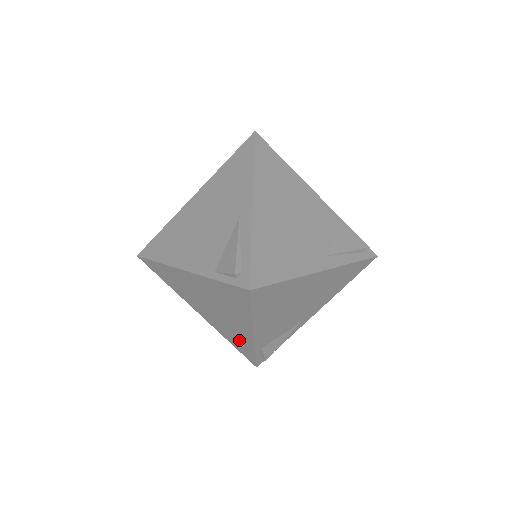
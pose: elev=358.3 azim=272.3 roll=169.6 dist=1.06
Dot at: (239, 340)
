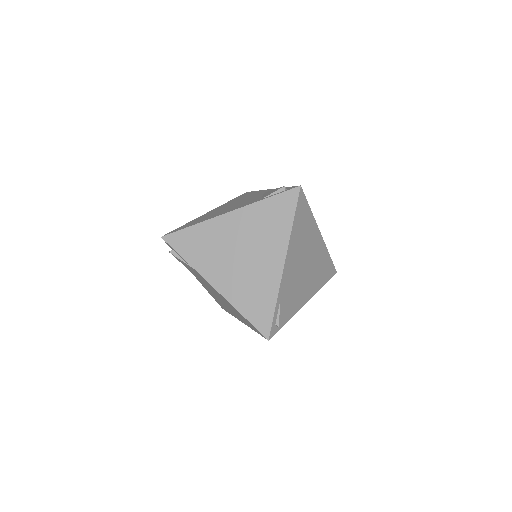
Dot at: (260, 294)
